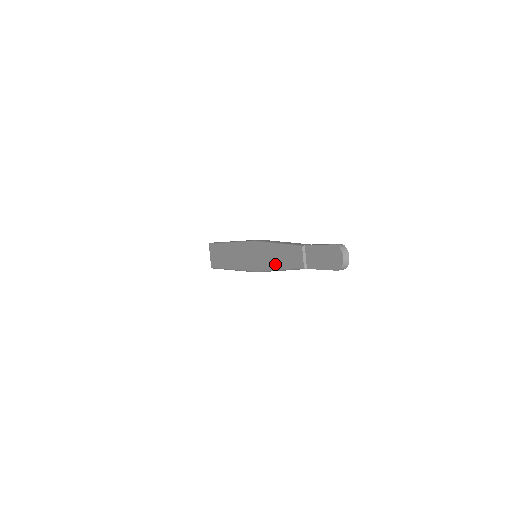
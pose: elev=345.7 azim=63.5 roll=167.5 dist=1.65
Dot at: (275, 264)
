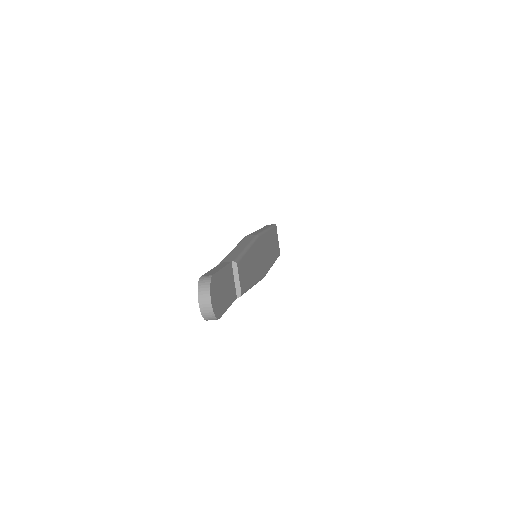
Dot at: occluded
